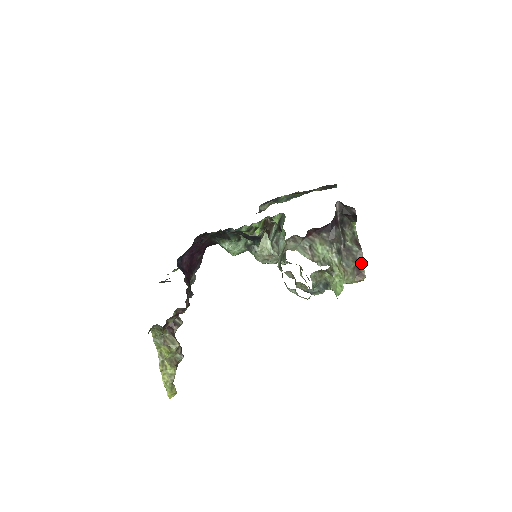
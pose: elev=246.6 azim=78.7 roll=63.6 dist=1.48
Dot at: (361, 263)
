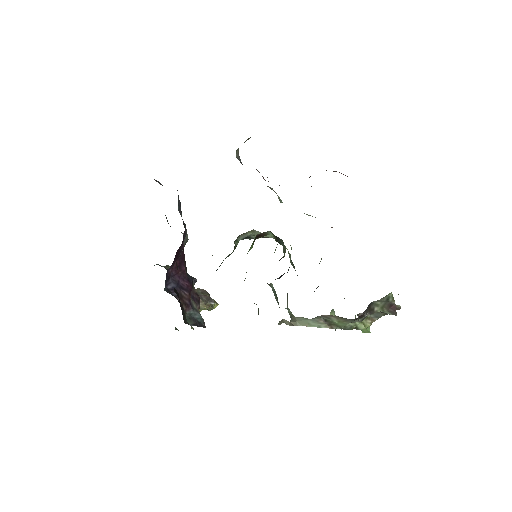
Dot at: occluded
